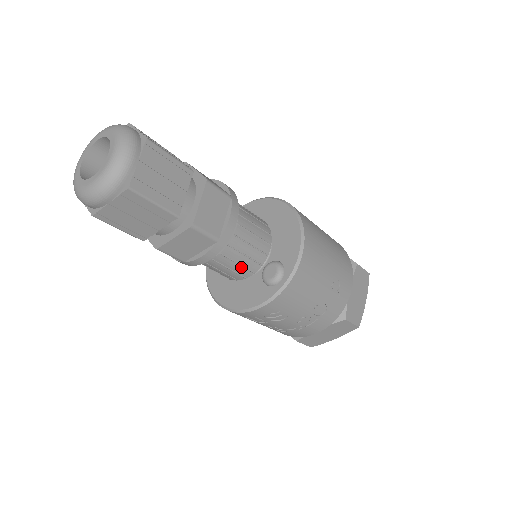
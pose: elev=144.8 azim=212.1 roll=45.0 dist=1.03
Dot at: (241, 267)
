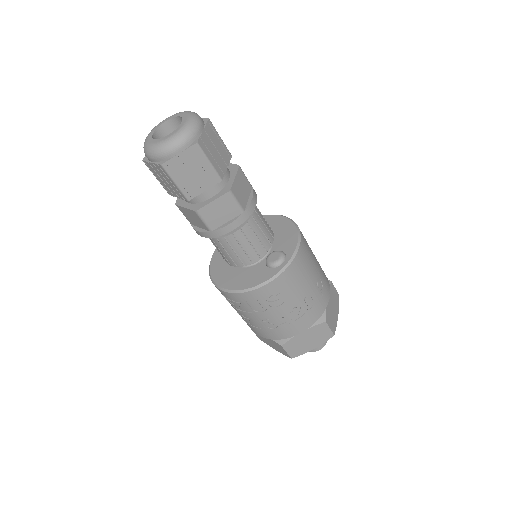
Dot at: (252, 249)
